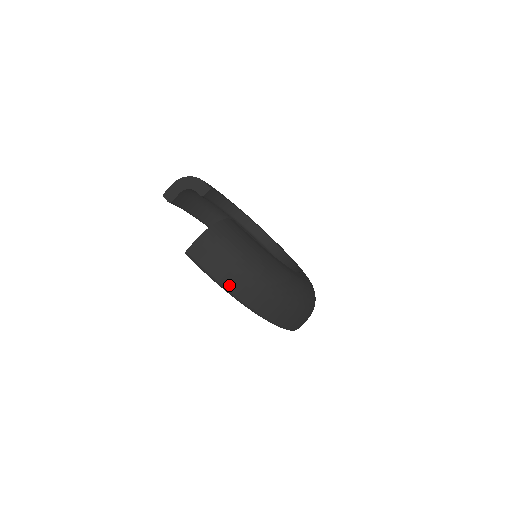
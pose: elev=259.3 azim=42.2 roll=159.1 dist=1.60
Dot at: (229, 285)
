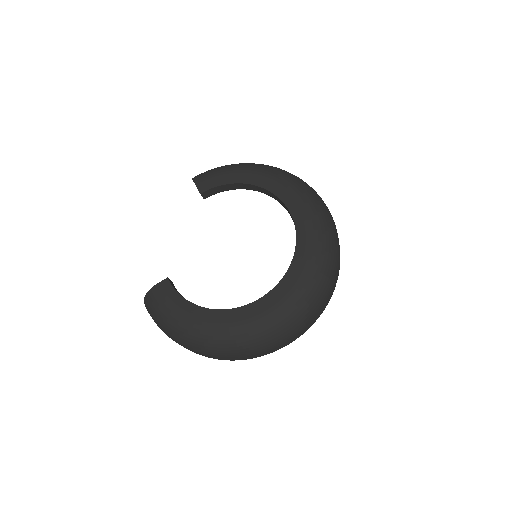
Dot at: occluded
